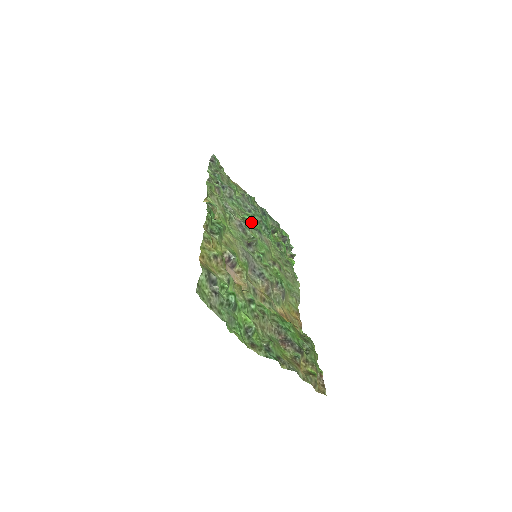
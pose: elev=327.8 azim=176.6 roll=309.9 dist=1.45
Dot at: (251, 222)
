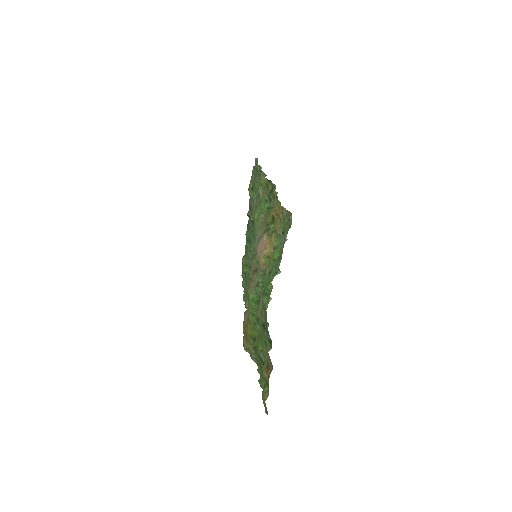
Dot at: occluded
